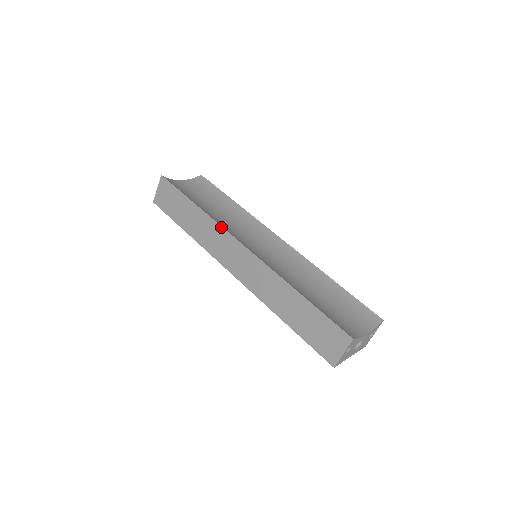
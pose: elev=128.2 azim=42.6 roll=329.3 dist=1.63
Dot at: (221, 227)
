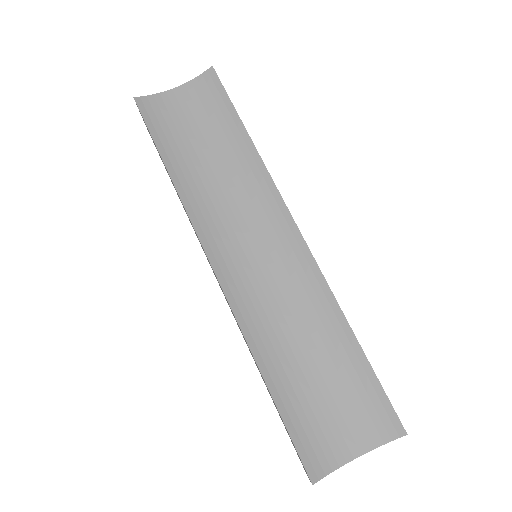
Dot at: occluded
